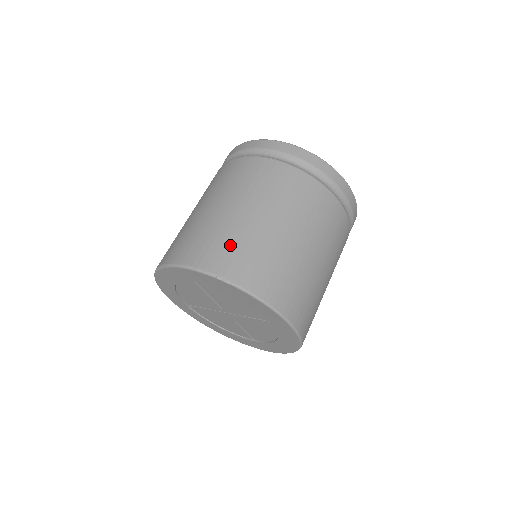
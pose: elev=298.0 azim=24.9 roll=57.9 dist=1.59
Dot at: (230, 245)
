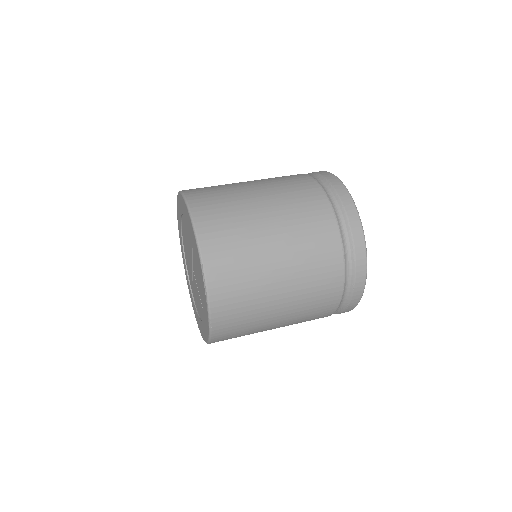
Dot at: occluded
